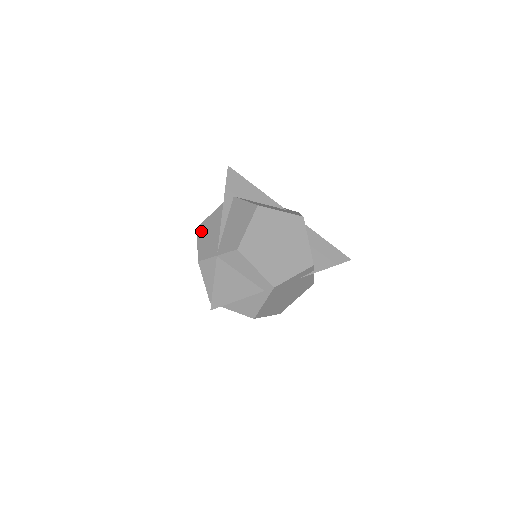
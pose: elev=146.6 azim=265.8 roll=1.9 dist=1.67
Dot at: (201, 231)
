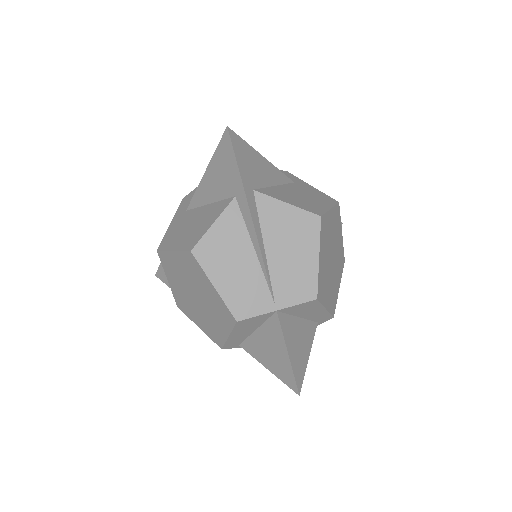
Dot at: (209, 260)
